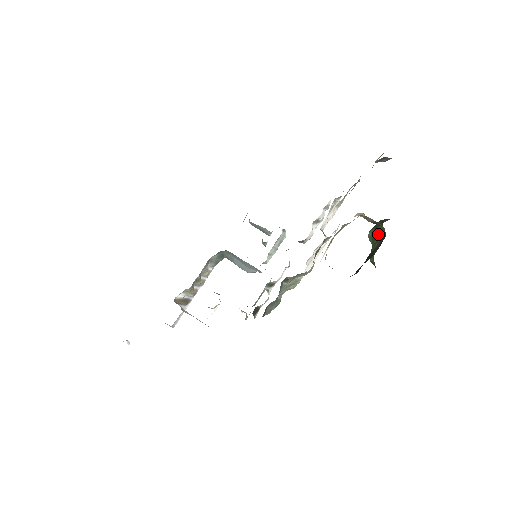
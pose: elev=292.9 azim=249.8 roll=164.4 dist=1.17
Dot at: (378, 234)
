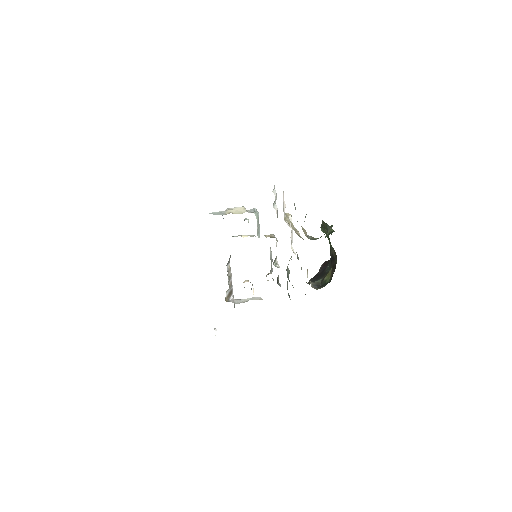
Dot at: (328, 237)
